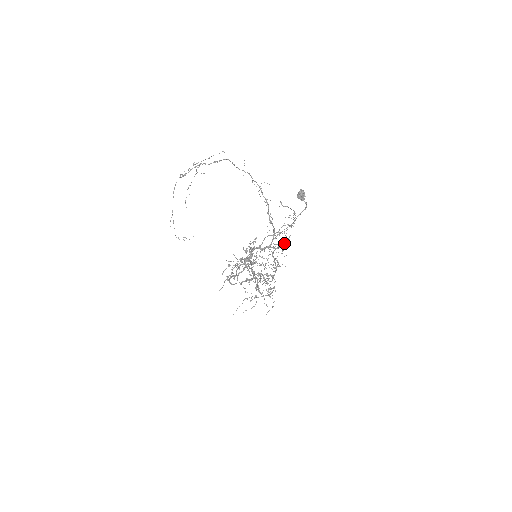
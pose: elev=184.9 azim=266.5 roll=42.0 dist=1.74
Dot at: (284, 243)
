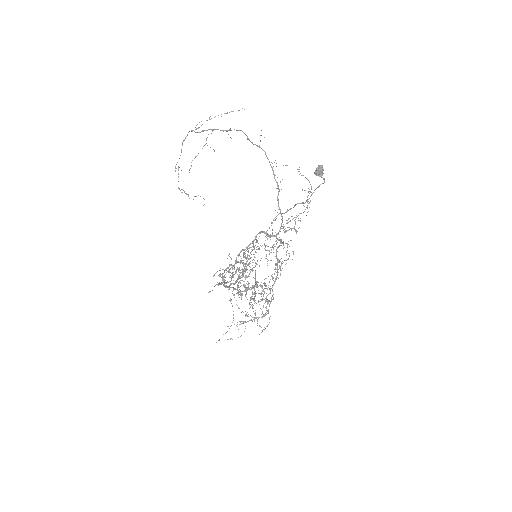
Dot at: (290, 240)
